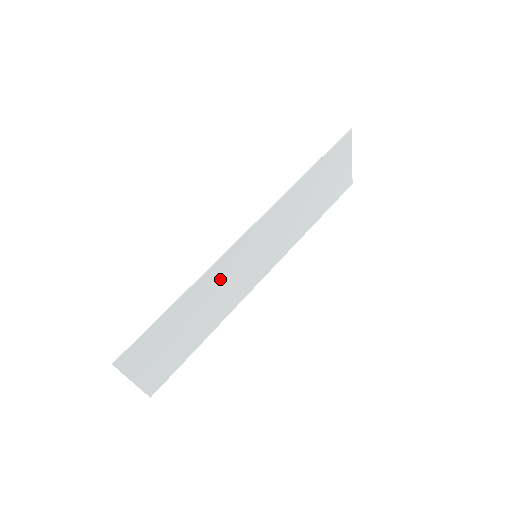
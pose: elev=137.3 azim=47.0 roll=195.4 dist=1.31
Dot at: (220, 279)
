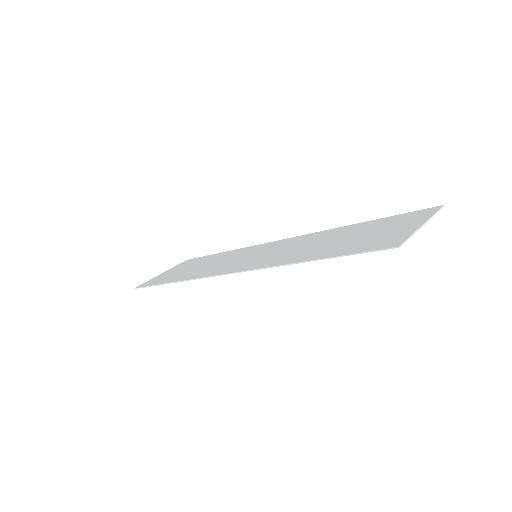
Dot at: occluded
